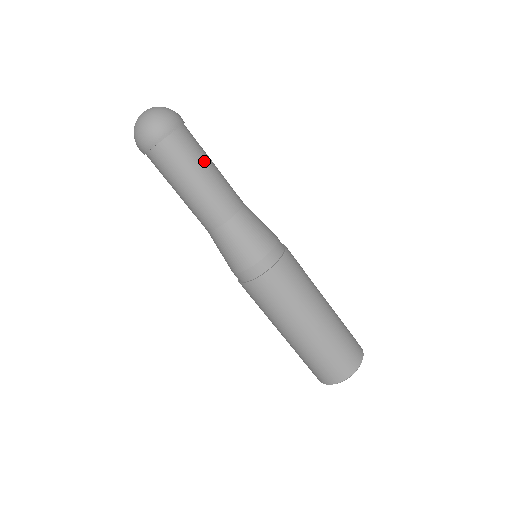
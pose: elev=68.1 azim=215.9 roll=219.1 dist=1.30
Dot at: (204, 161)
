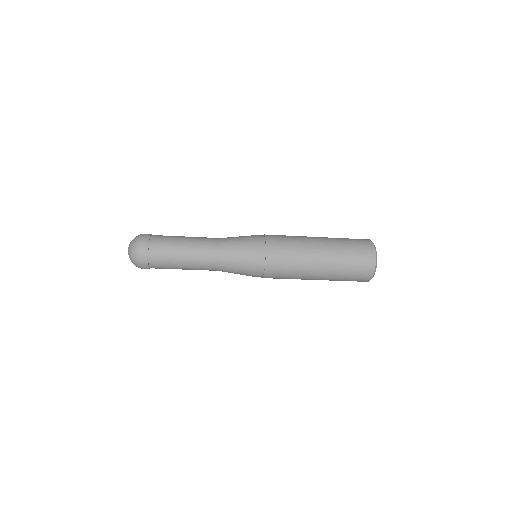
Dot at: (177, 247)
